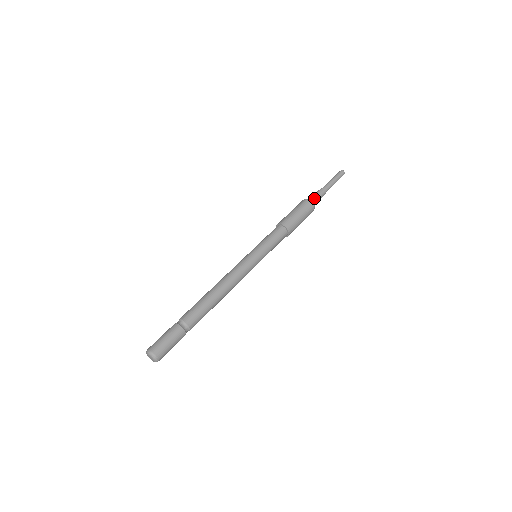
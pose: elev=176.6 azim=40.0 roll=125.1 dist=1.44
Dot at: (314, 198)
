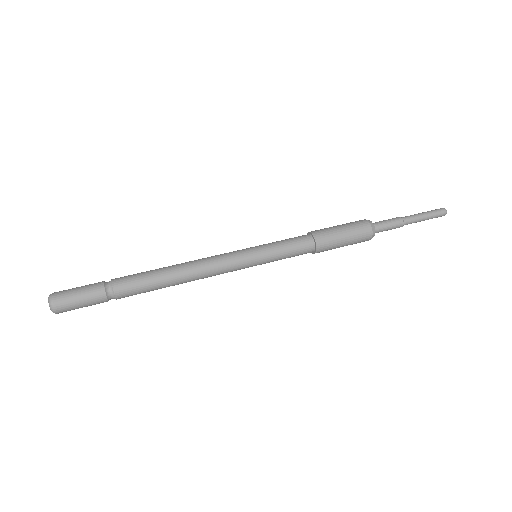
Dot at: (380, 223)
